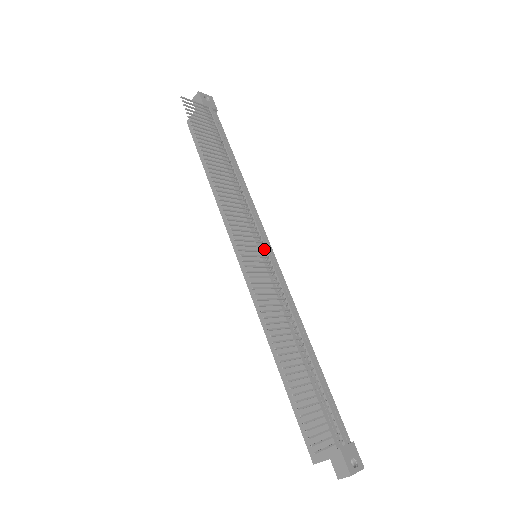
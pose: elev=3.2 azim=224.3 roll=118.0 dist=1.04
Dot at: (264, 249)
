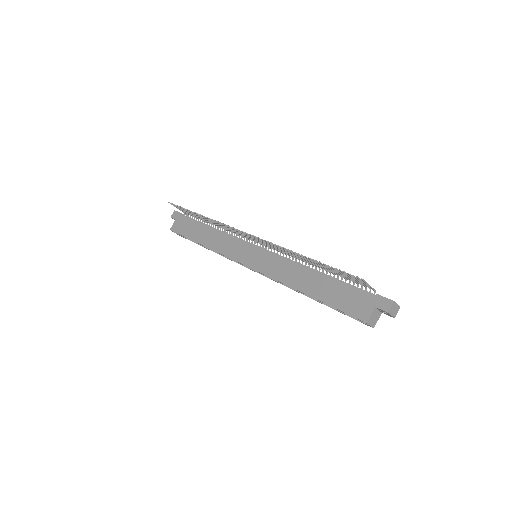
Dot at: occluded
